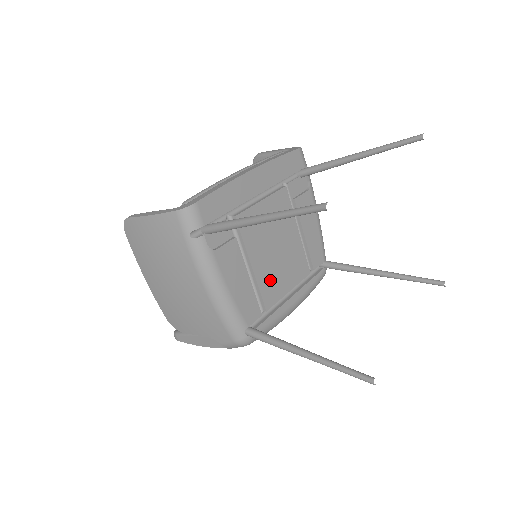
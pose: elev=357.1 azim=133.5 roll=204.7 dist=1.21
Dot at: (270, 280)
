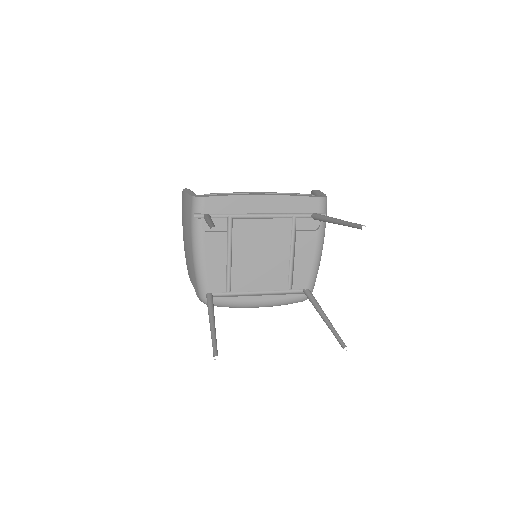
Dot at: (244, 274)
